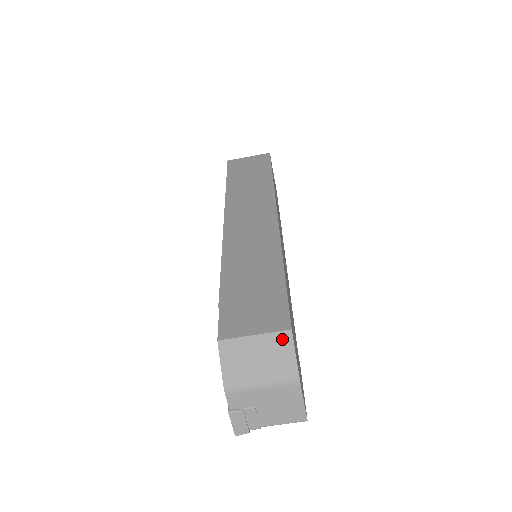
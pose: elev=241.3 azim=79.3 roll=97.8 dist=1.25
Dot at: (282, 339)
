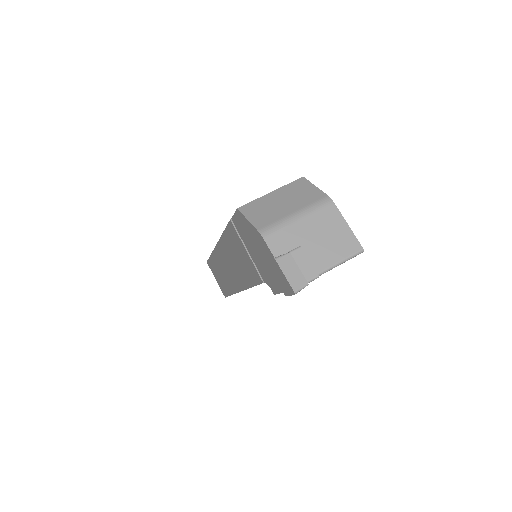
Dot at: (298, 184)
